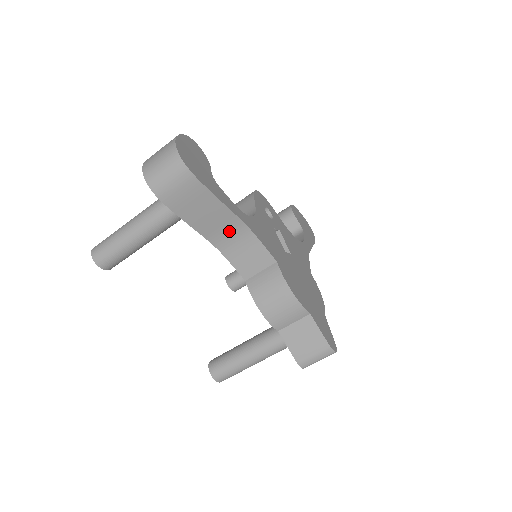
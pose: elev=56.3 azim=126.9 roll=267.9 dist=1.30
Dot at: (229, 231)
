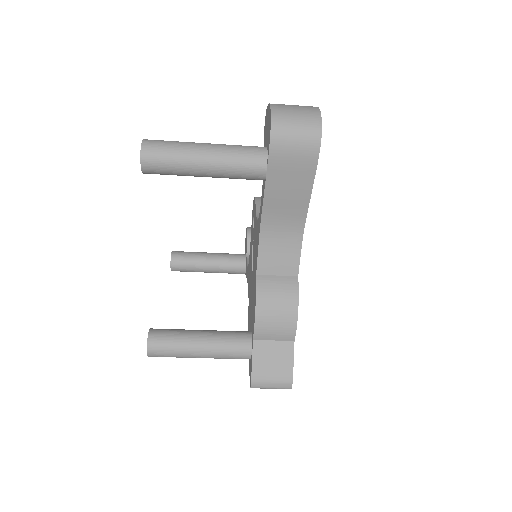
Dot at: (286, 221)
